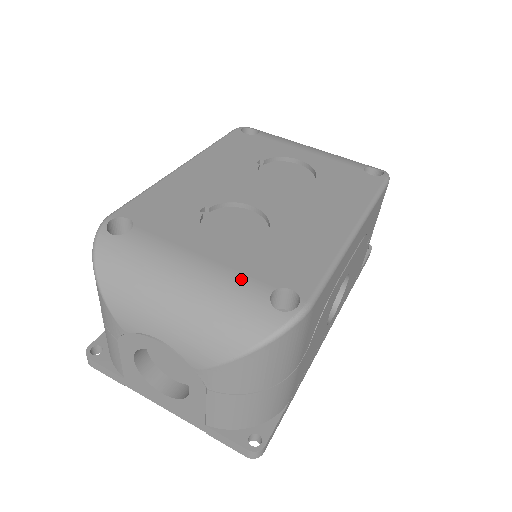
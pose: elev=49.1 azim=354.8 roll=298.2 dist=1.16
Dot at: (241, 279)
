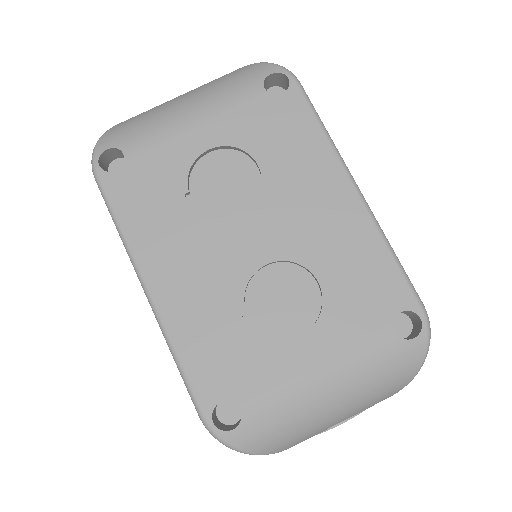
Dot at: (365, 347)
